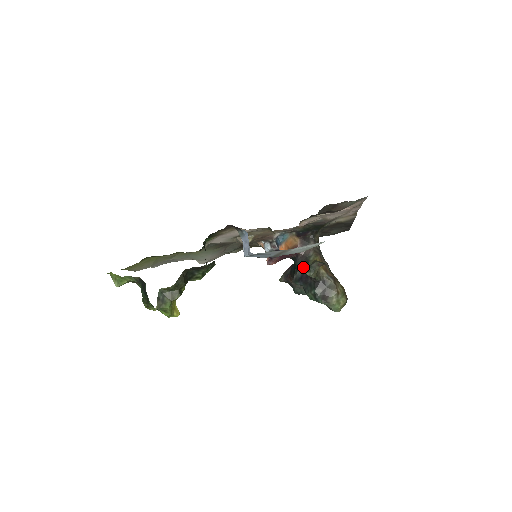
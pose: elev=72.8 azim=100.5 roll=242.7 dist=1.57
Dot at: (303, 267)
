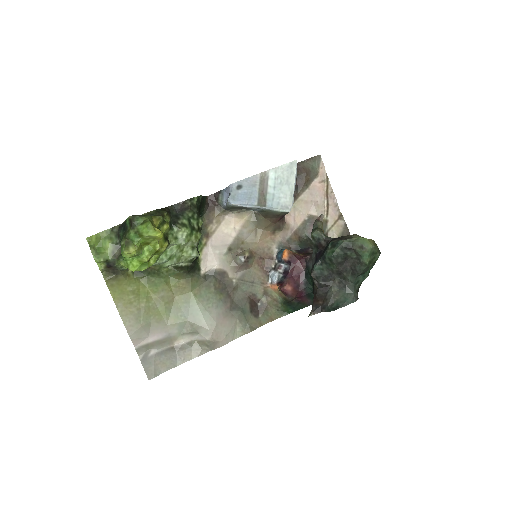
Dot at: (313, 254)
